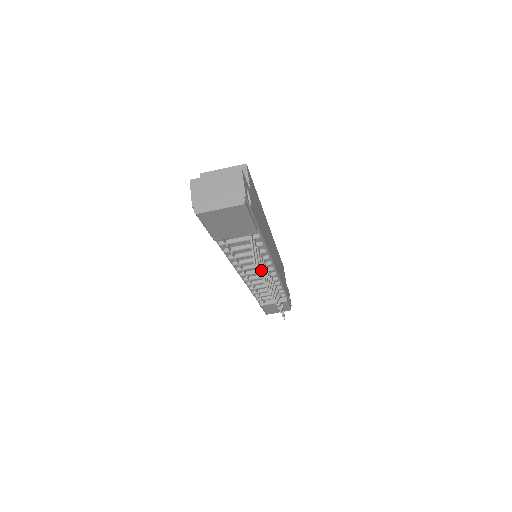
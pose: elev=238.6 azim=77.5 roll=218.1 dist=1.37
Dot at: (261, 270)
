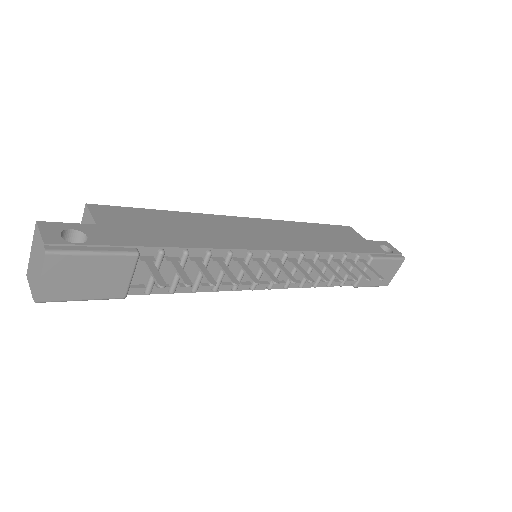
Dot at: (206, 278)
